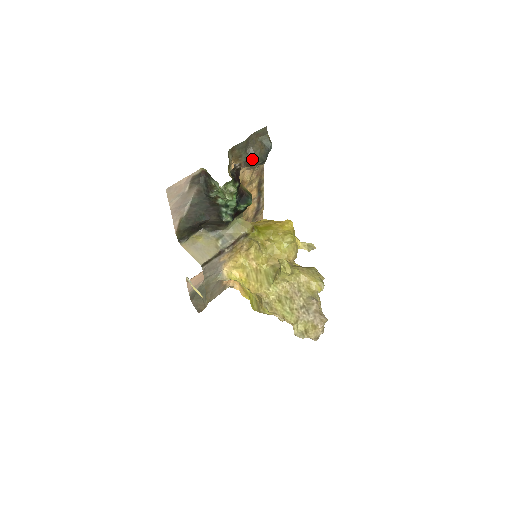
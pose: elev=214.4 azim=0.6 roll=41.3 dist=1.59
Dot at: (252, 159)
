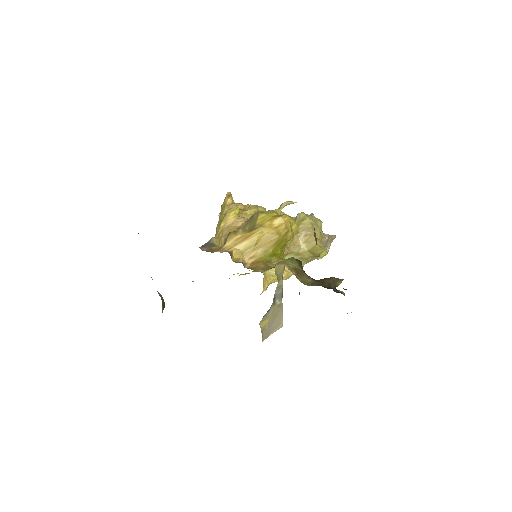
Dot at: occluded
